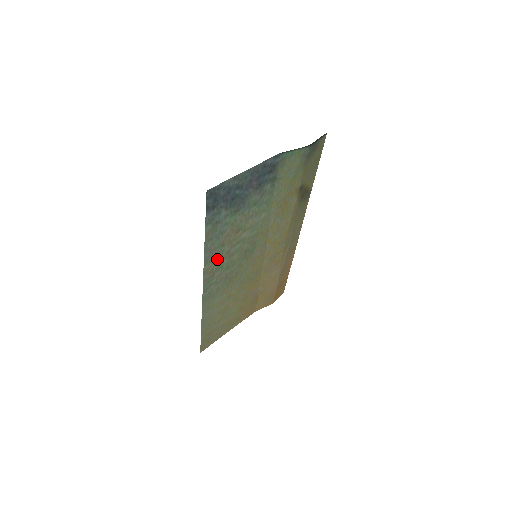
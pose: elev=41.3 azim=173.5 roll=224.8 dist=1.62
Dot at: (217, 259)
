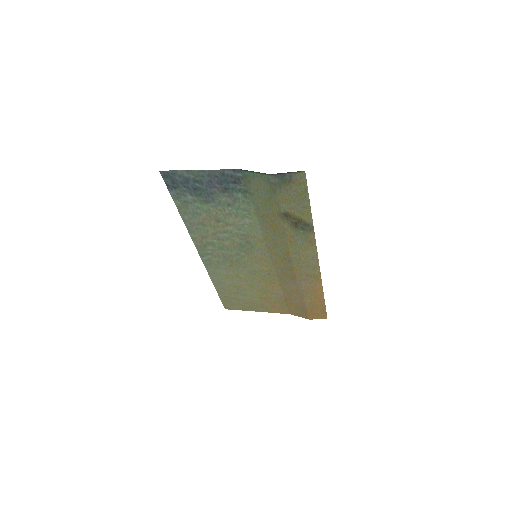
Dot at: (204, 234)
